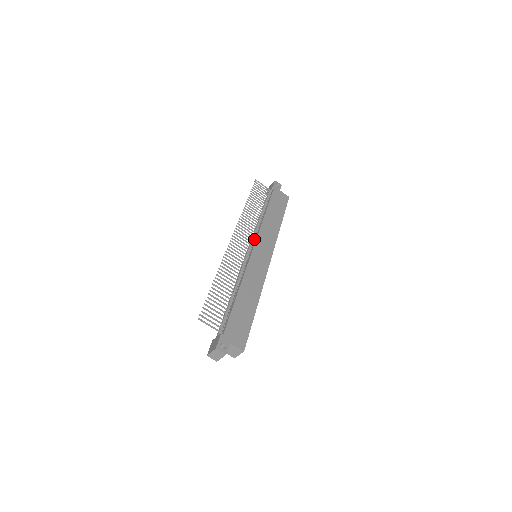
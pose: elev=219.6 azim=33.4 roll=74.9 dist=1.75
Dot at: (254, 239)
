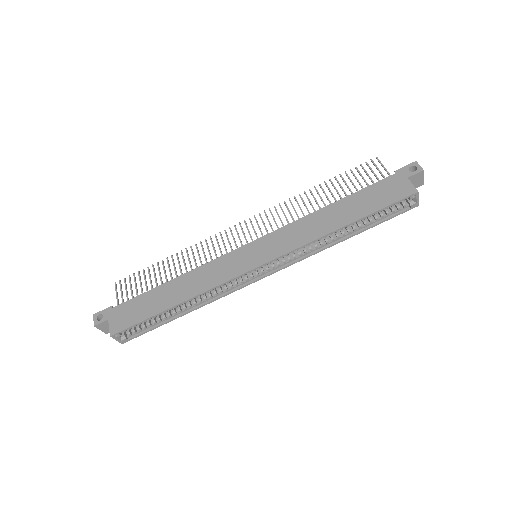
Dot at: occluded
